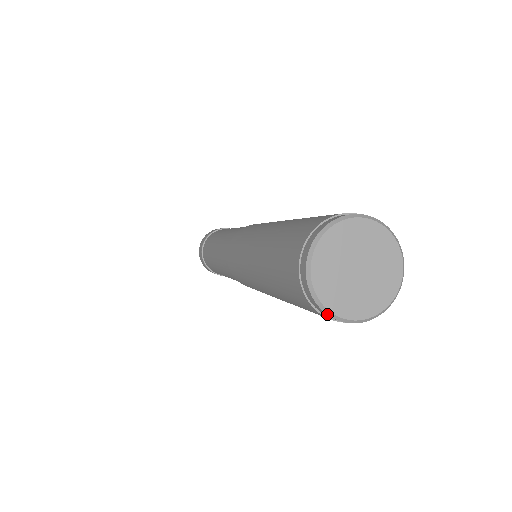
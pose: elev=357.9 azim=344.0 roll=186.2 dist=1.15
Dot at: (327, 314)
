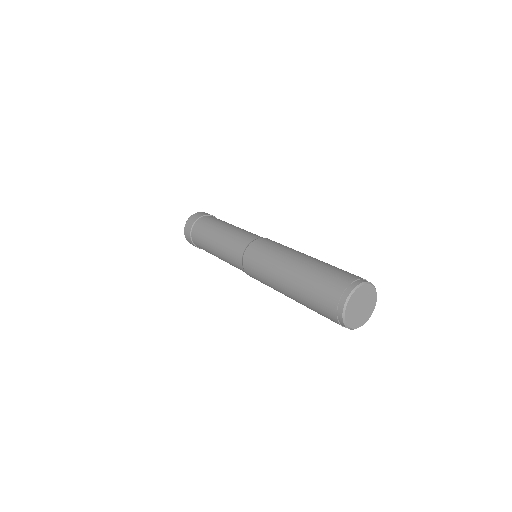
Dot at: (347, 327)
